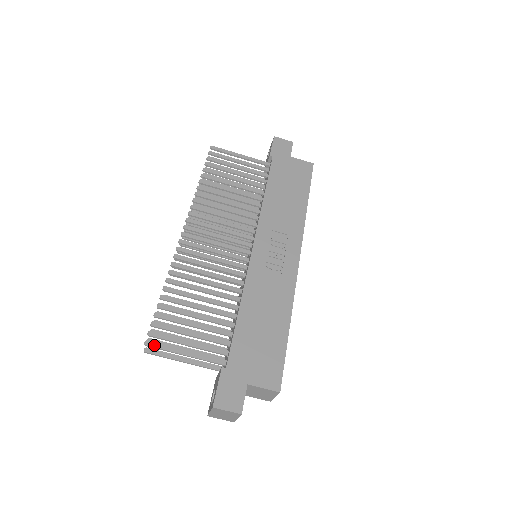
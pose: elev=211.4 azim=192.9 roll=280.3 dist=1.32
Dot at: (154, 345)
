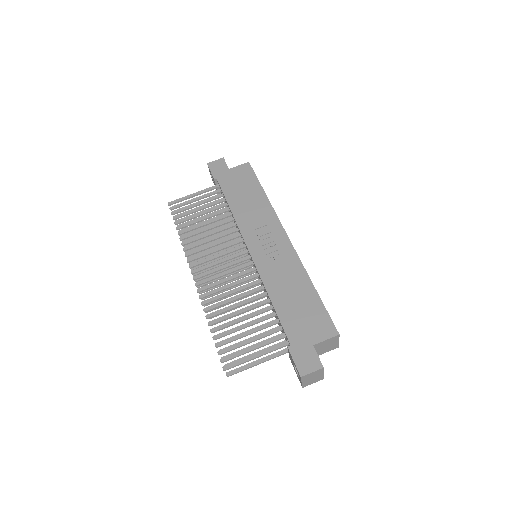
Dot at: (231, 366)
